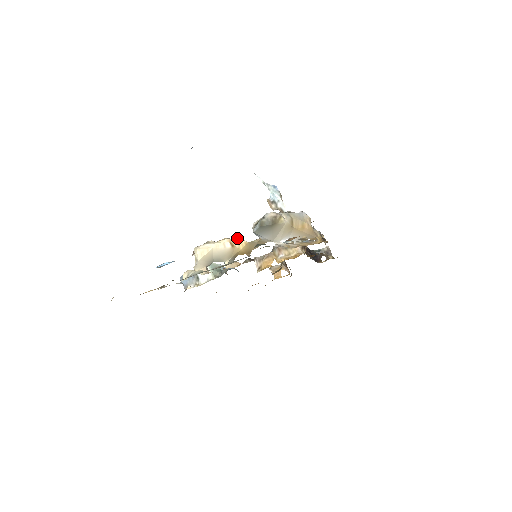
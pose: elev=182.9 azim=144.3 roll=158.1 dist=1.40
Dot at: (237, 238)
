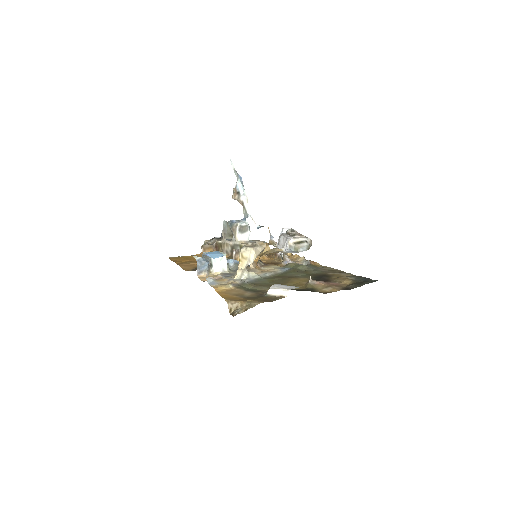
Dot at: (266, 243)
